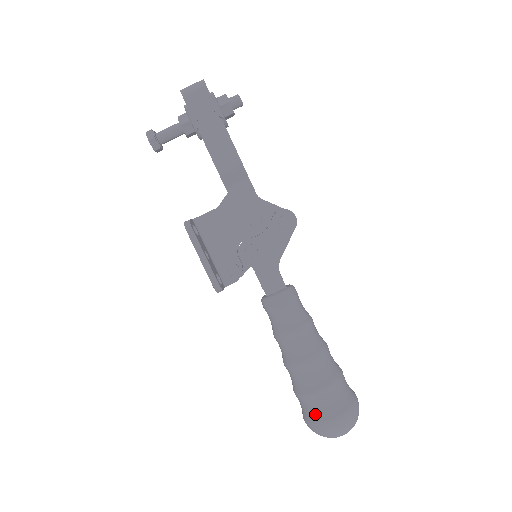
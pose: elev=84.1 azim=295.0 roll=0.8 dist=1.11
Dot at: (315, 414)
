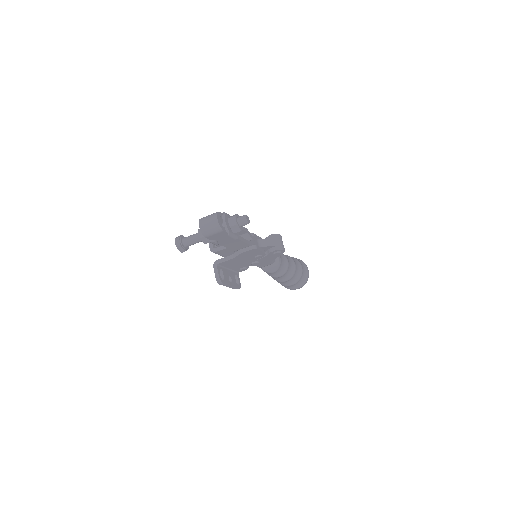
Dot at: (287, 287)
